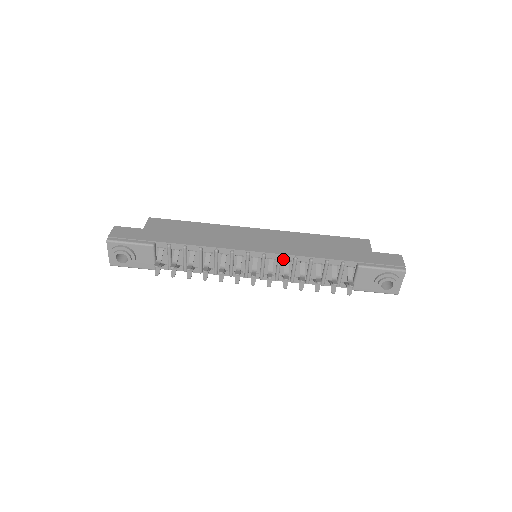
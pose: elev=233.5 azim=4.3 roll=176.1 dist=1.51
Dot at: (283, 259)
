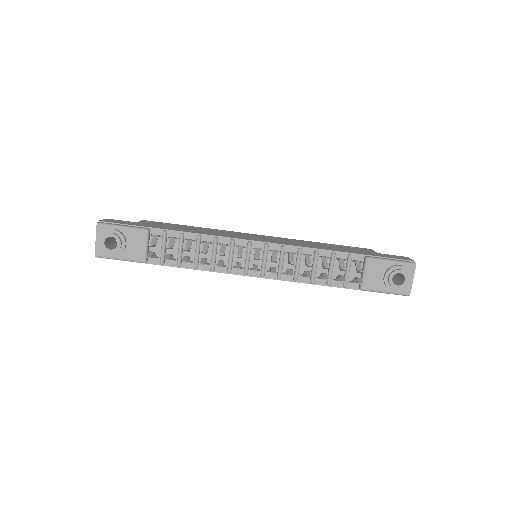
Dot at: (287, 251)
